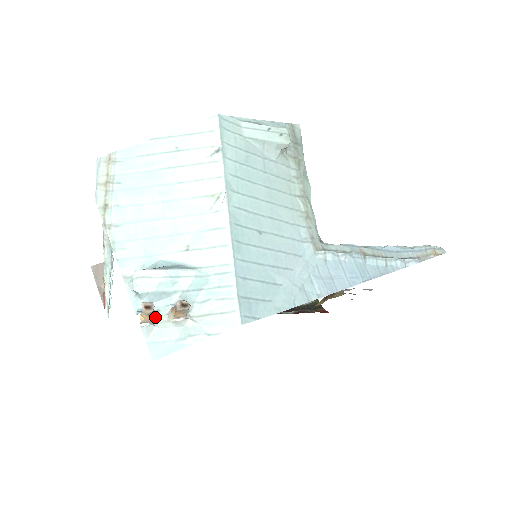
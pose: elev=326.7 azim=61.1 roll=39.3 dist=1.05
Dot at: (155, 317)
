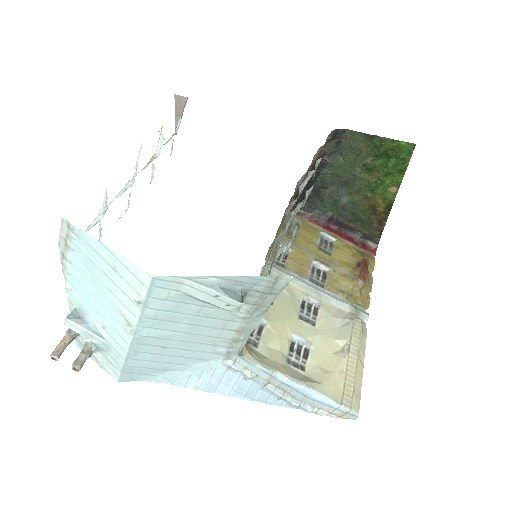
Dot at: (80, 335)
